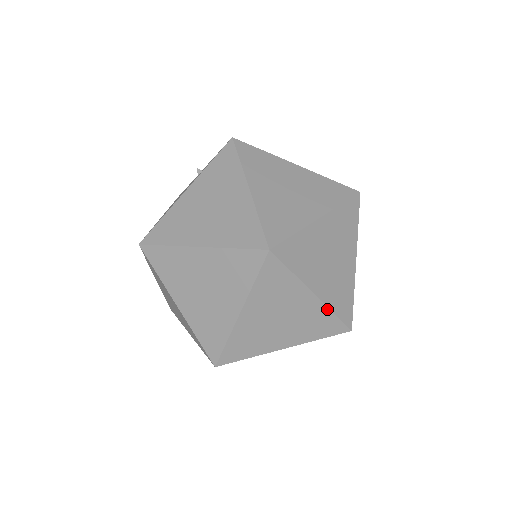
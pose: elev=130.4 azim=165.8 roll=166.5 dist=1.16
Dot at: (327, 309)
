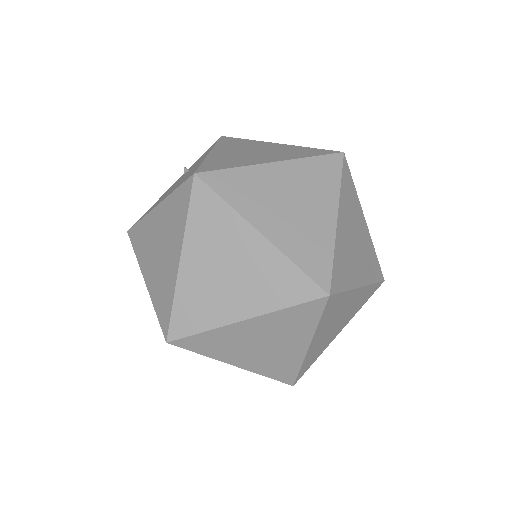
Dot at: (372, 244)
